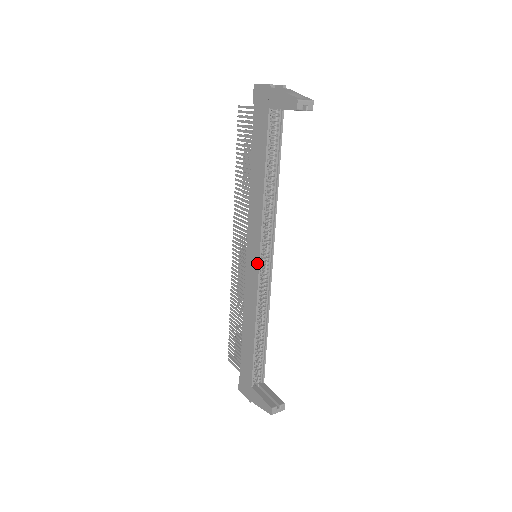
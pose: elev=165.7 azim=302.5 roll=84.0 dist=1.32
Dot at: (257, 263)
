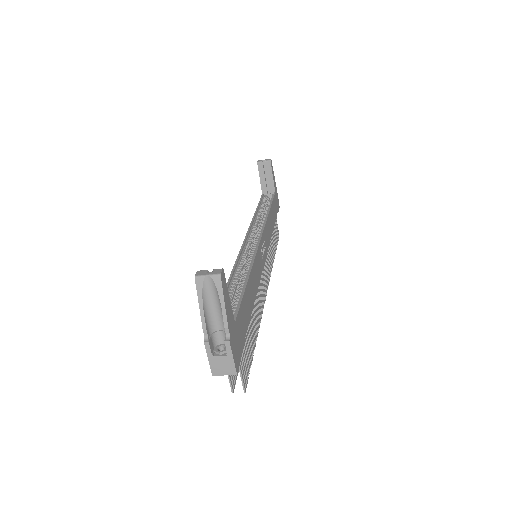
Dot at: occluded
